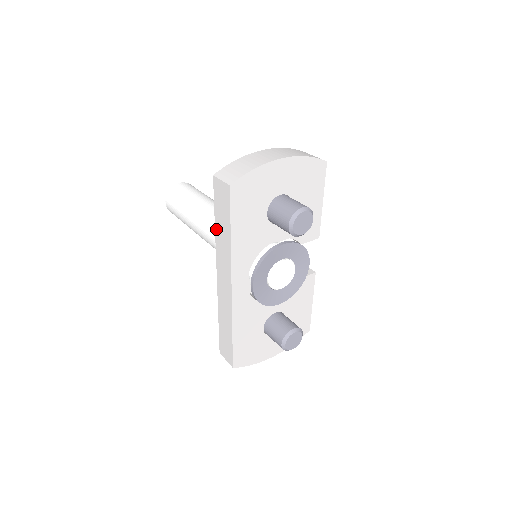
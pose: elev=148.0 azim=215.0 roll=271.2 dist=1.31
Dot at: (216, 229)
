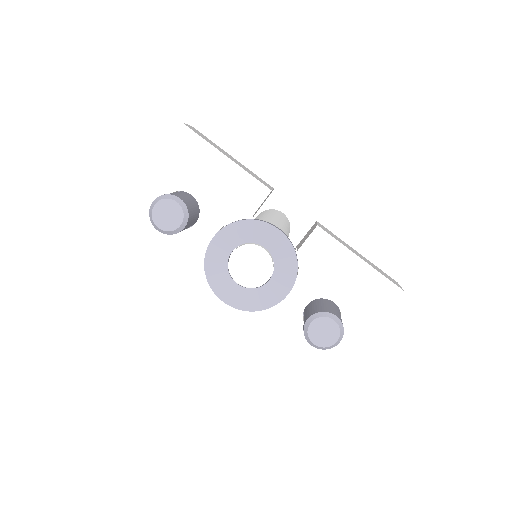
Dot at: occluded
